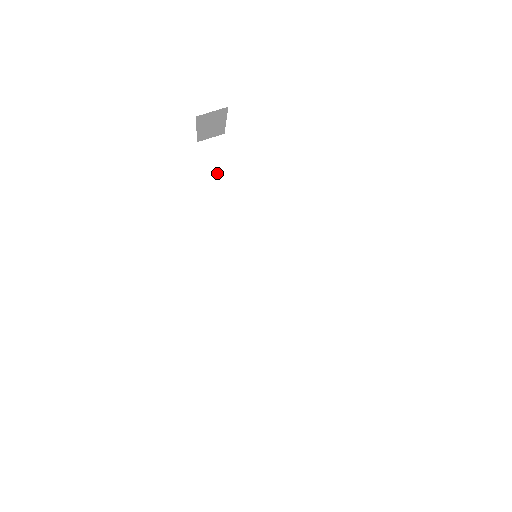
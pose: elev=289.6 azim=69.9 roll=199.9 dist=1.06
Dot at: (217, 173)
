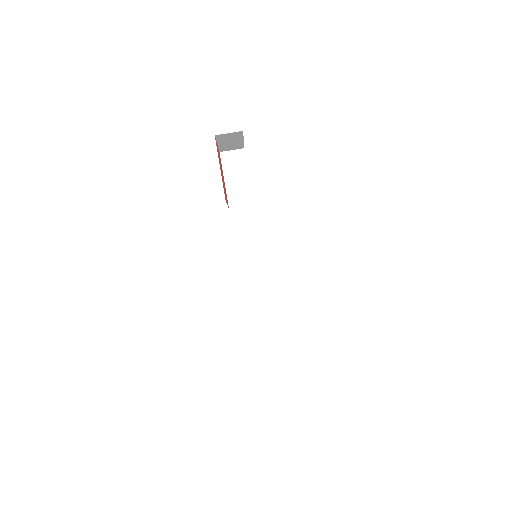
Dot at: (232, 181)
